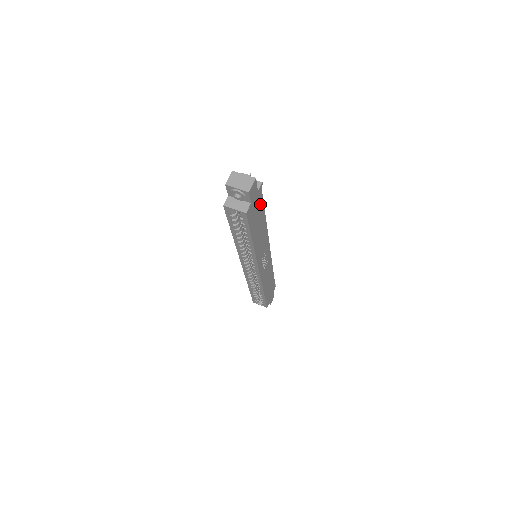
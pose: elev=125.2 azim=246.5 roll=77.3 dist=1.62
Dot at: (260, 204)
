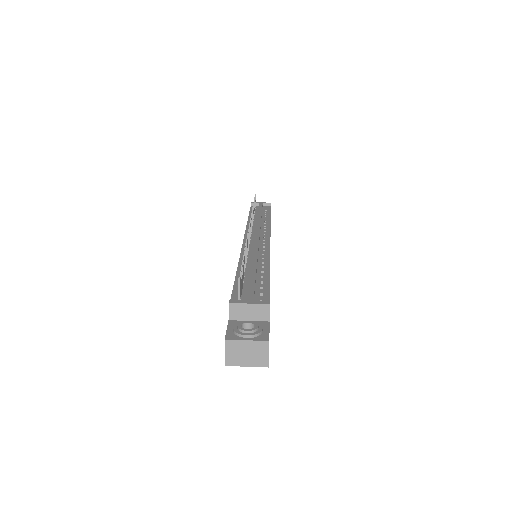
Dot at: occluded
